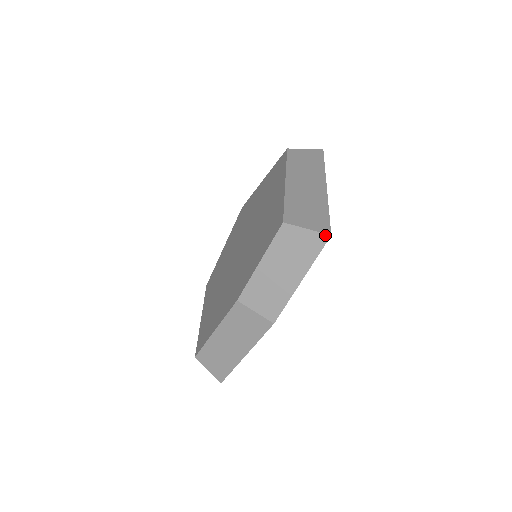
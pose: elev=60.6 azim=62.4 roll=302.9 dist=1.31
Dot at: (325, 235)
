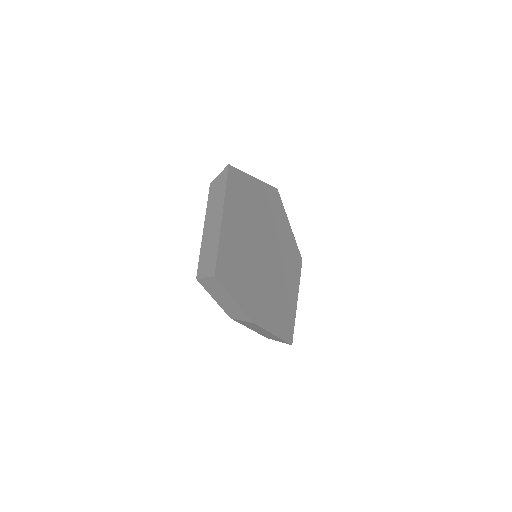
Dot at: (213, 277)
